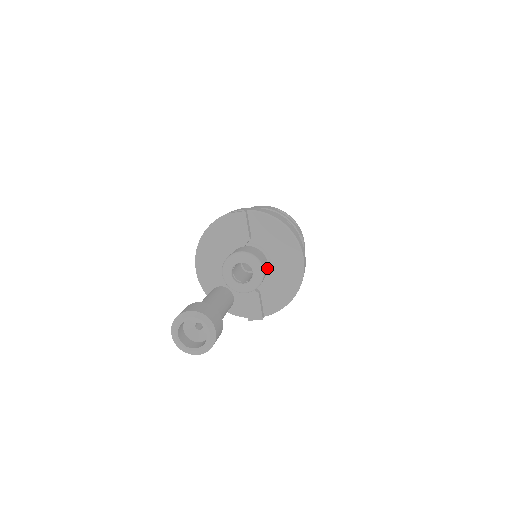
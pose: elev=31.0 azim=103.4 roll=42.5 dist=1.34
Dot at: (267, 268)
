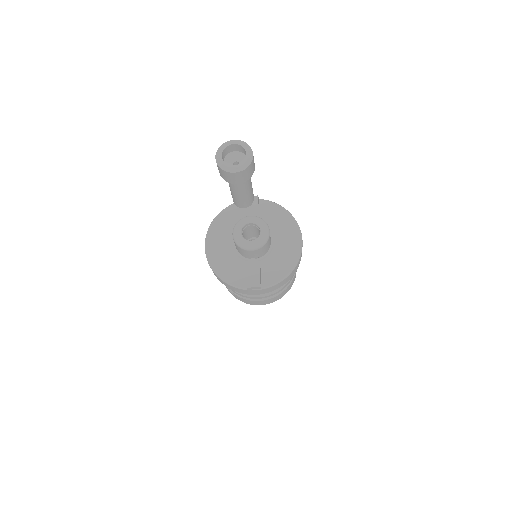
Dot at: (270, 242)
